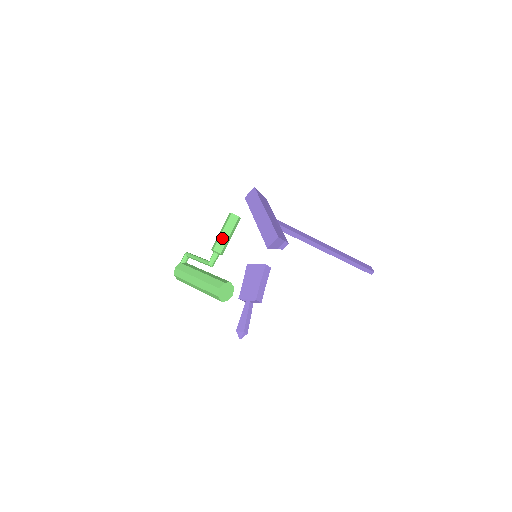
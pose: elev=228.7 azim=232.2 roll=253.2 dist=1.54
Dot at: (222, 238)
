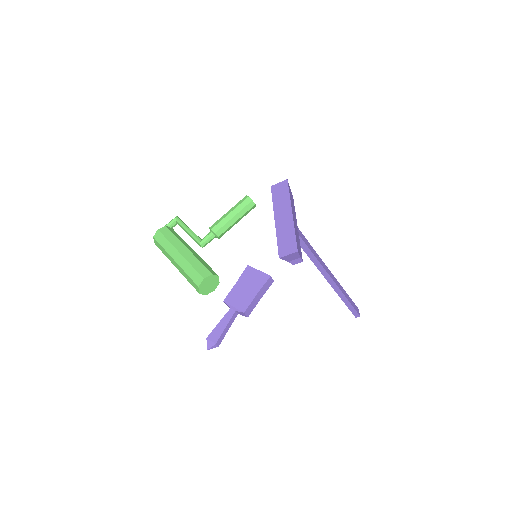
Dot at: (227, 220)
